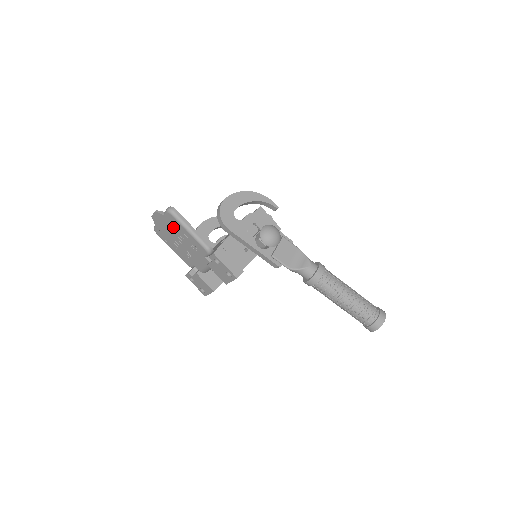
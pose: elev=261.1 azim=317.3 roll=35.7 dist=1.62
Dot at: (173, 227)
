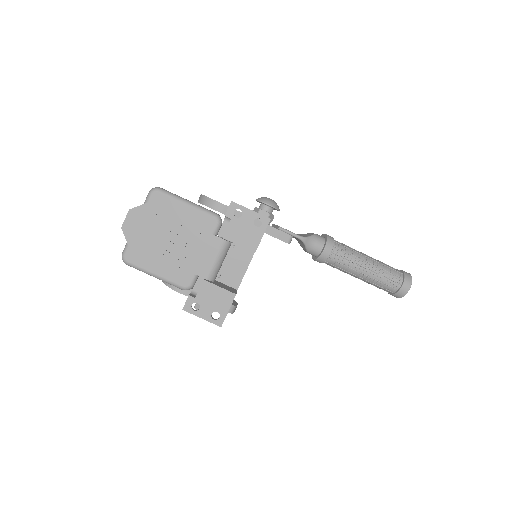
Dot at: (160, 217)
